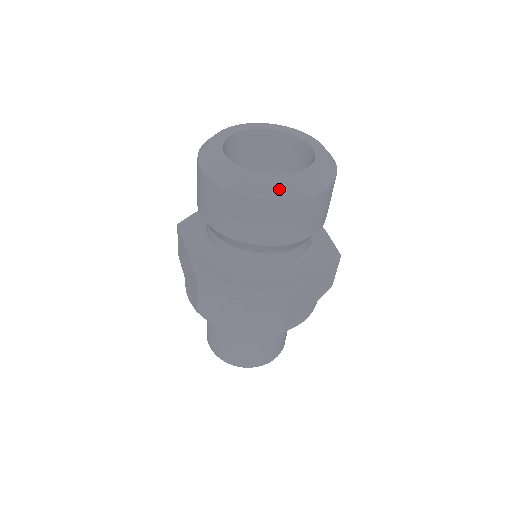
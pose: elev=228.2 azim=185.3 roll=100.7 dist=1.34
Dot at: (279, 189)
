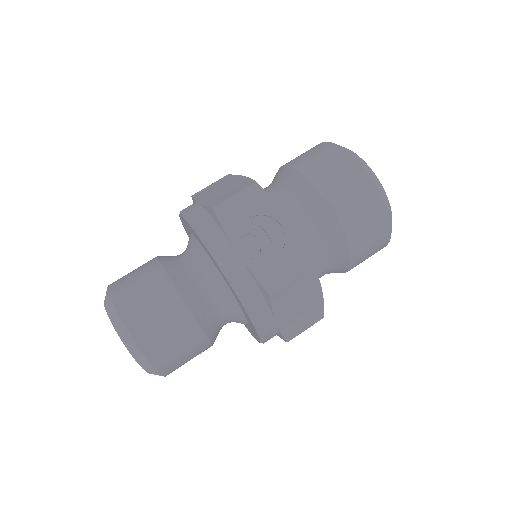
Dot at: (382, 189)
